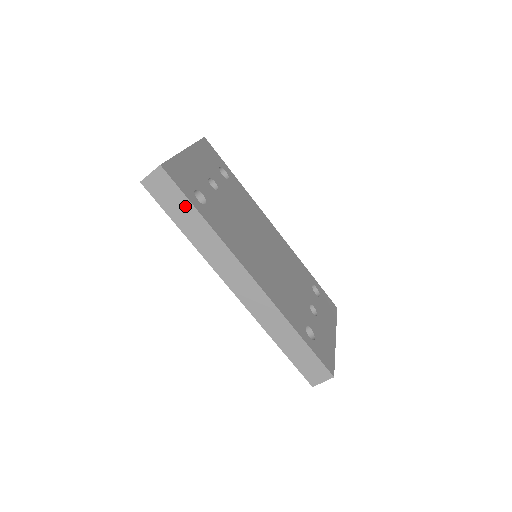
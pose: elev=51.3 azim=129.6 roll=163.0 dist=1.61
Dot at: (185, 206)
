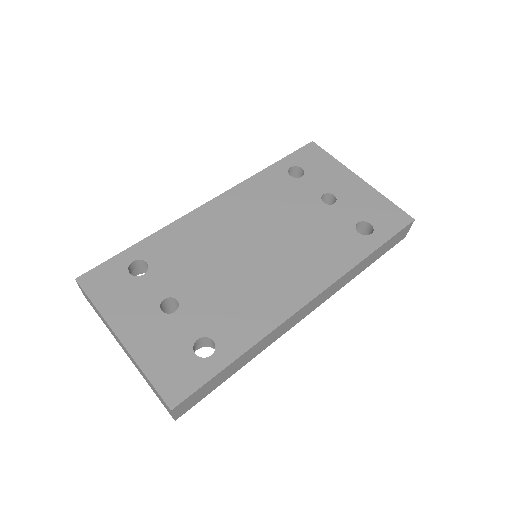
Dot at: (219, 376)
